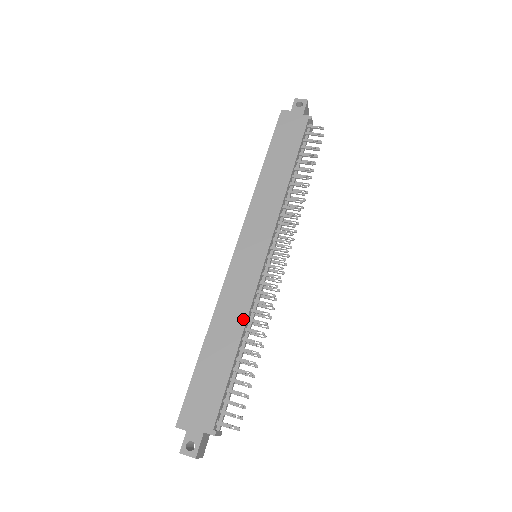
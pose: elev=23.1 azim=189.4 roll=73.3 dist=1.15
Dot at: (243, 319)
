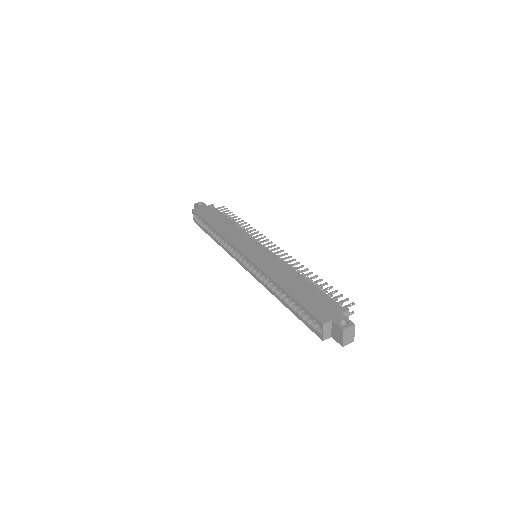
Dot at: (289, 268)
